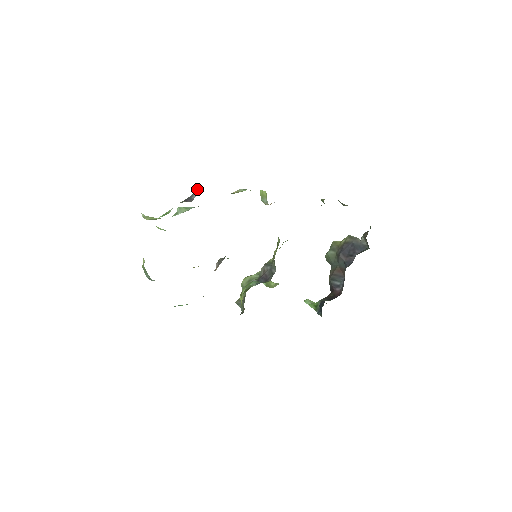
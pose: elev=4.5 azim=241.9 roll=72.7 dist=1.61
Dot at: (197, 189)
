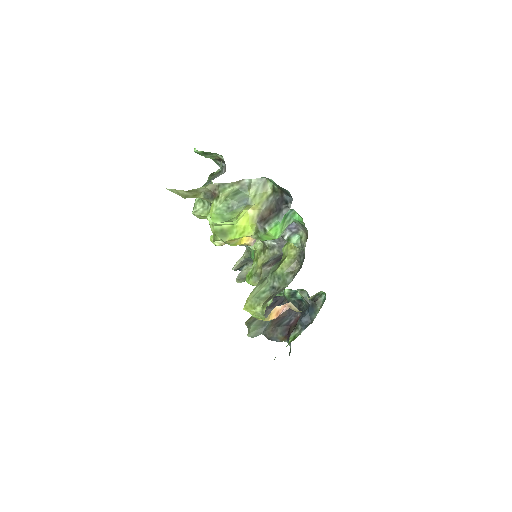
Dot at: (215, 176)
